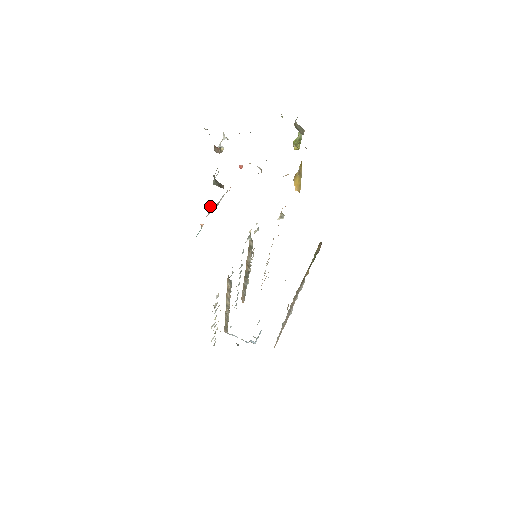
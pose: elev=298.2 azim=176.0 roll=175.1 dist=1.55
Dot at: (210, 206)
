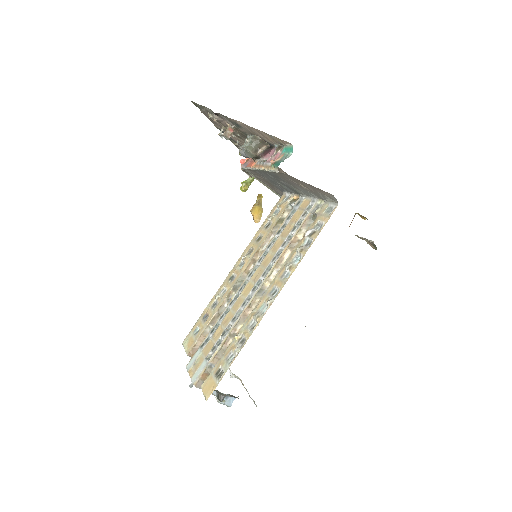
Dot at: (276, 148)
